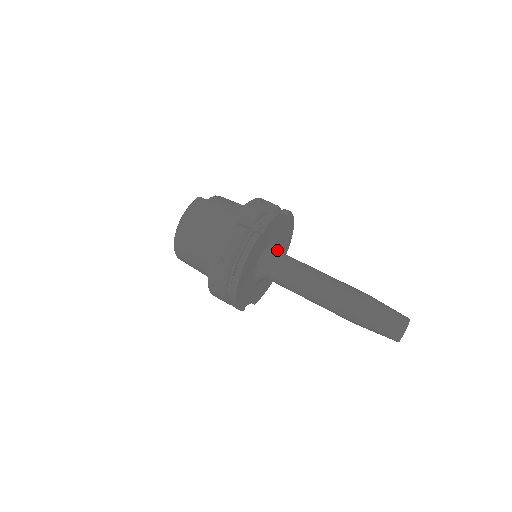
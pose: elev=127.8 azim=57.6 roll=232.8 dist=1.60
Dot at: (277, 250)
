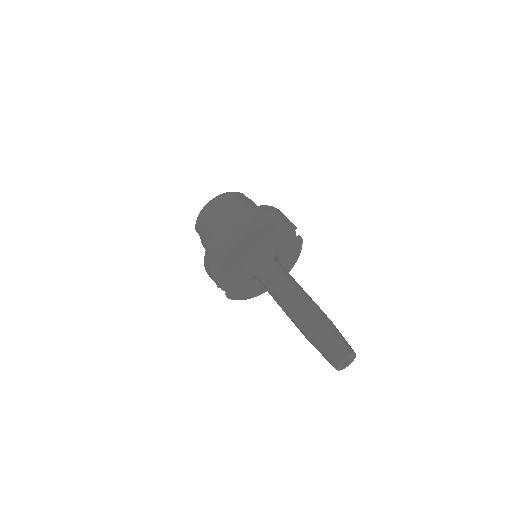
Dot at: (276, 257)
